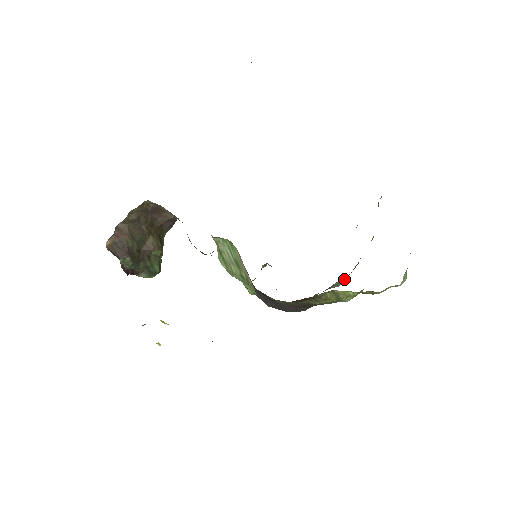
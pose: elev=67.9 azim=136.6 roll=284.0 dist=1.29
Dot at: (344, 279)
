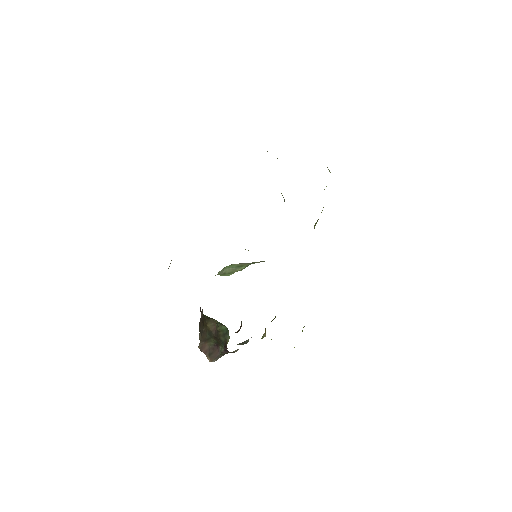
Dot at: (282, 195)
